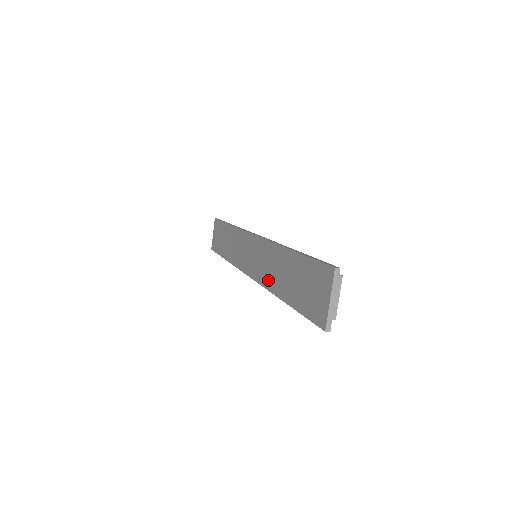
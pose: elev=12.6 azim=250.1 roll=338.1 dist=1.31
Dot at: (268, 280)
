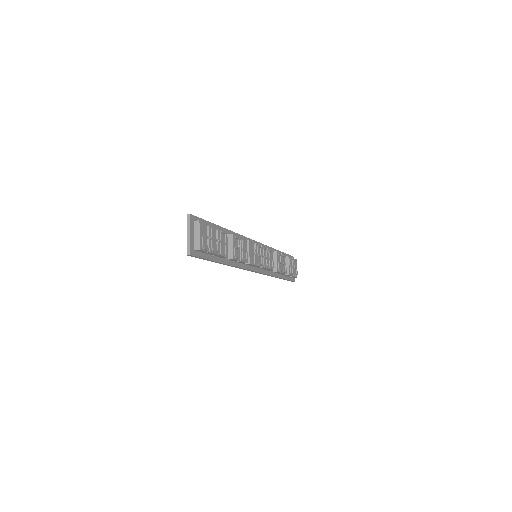
Dot at: occluded
